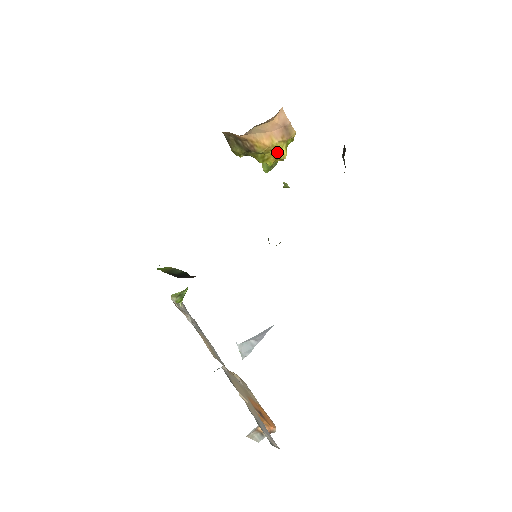
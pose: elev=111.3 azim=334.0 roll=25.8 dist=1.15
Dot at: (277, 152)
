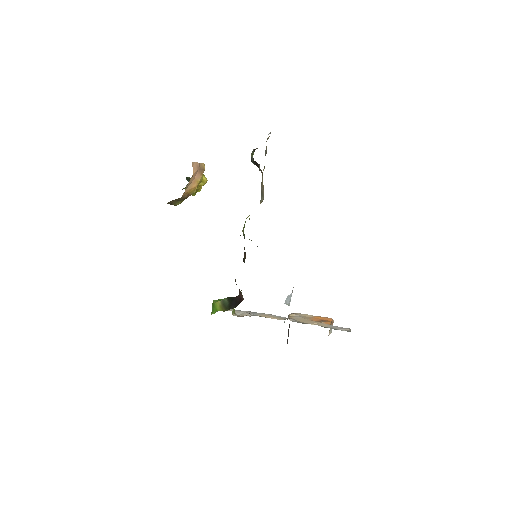
Dot at: (201, 183)
